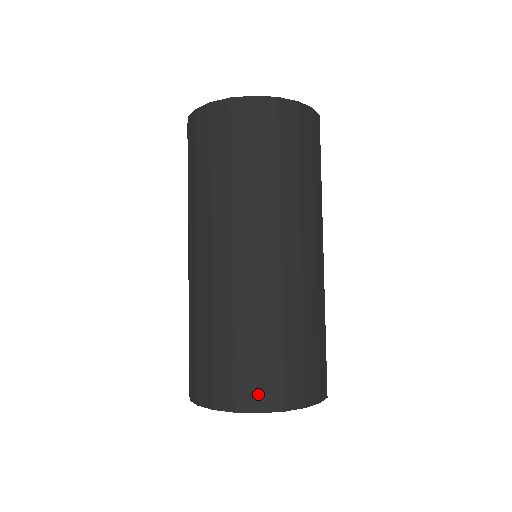
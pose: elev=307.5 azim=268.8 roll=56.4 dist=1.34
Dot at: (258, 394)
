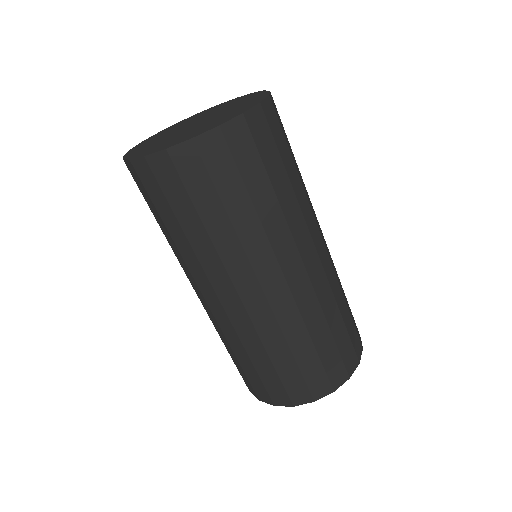
Dot at: (308, 391)
